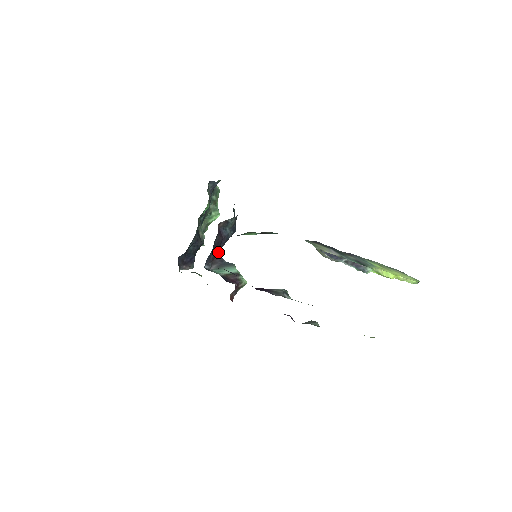
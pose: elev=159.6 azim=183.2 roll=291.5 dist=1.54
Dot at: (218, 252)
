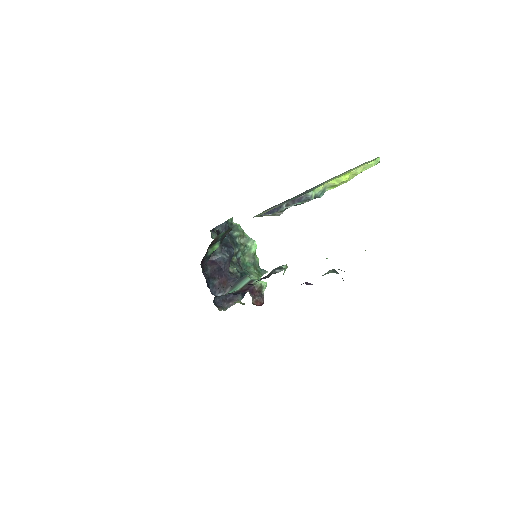
Dot at: (225, 277)
